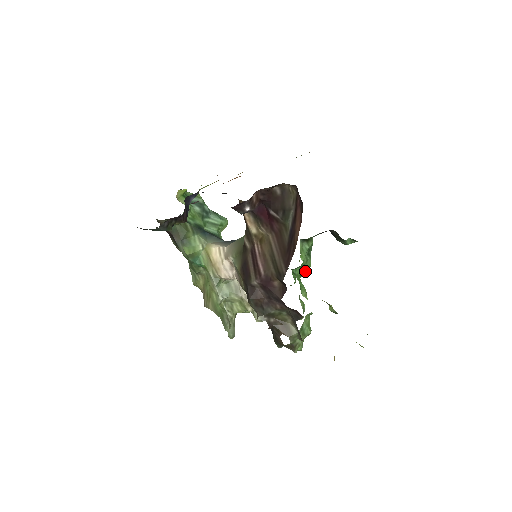
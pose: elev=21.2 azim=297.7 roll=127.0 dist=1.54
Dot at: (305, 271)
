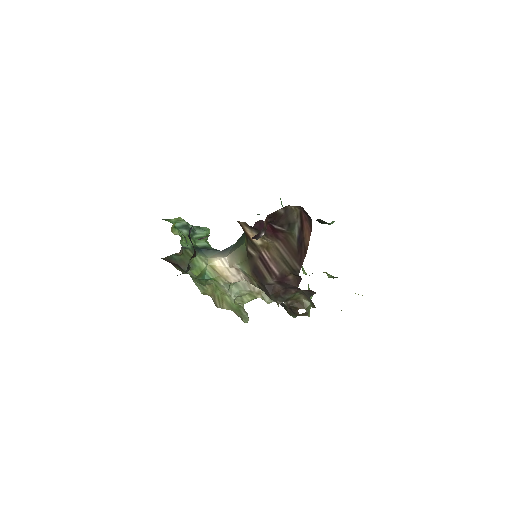
Dot at: occluded
